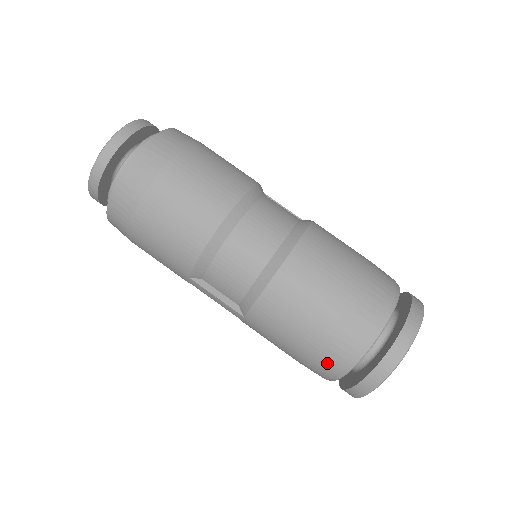
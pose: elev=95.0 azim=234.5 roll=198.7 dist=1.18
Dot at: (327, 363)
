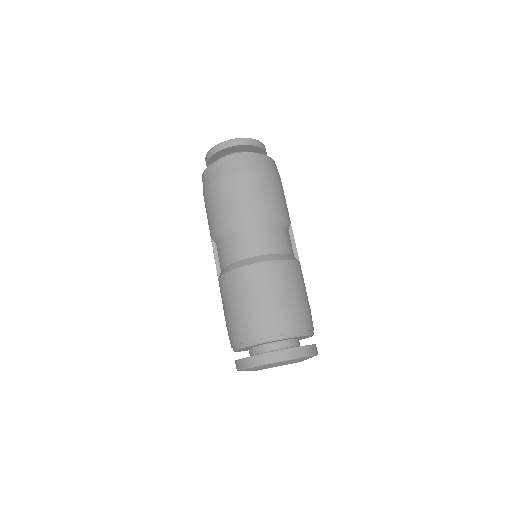
Dot at: (232, 335)
